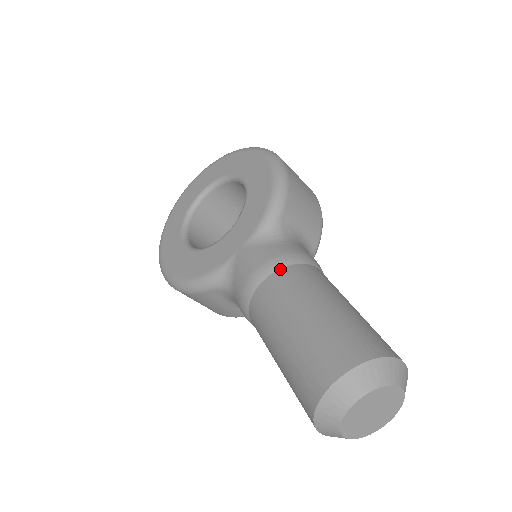
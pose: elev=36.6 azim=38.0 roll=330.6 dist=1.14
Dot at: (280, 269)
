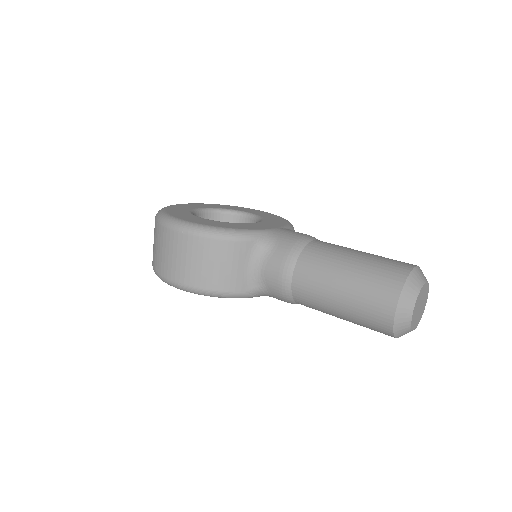
Dot at: occluded
